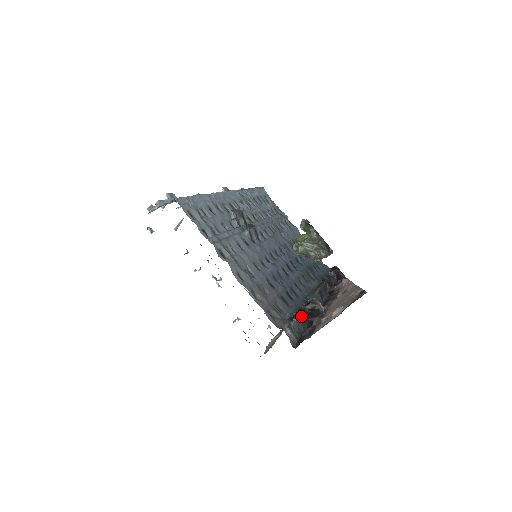
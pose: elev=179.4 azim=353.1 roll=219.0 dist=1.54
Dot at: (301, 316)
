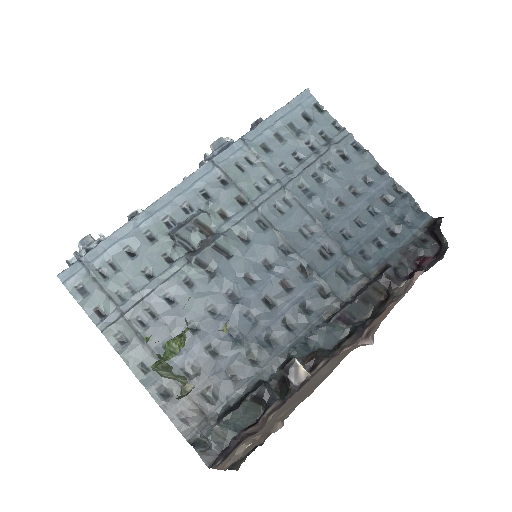
Dot at: (245, 405)
